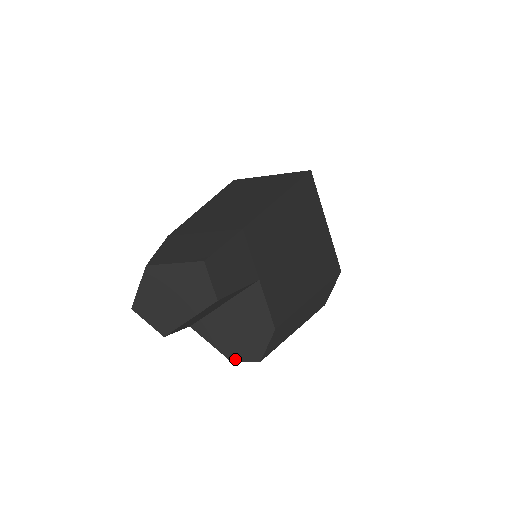
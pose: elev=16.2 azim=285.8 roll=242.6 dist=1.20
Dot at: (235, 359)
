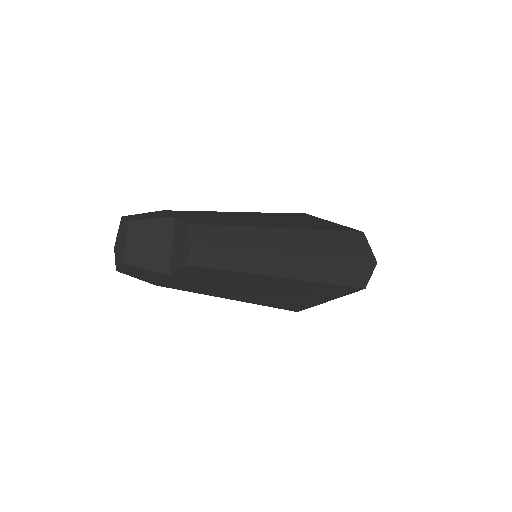
Dot at: (185, 261)
